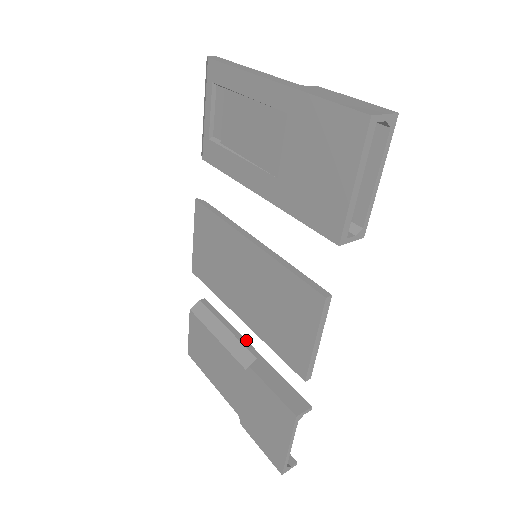
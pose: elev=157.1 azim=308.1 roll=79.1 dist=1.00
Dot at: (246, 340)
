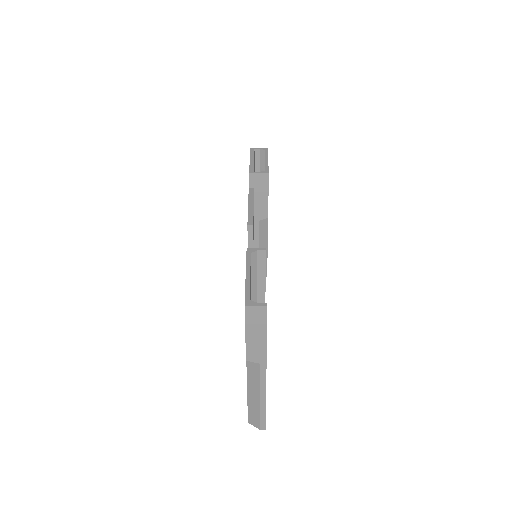
Dot at: occluded
